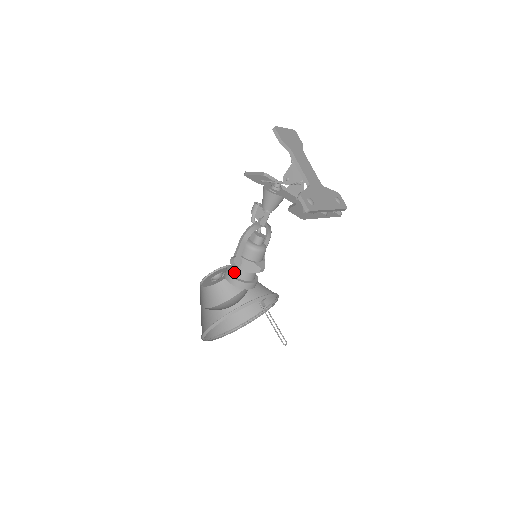
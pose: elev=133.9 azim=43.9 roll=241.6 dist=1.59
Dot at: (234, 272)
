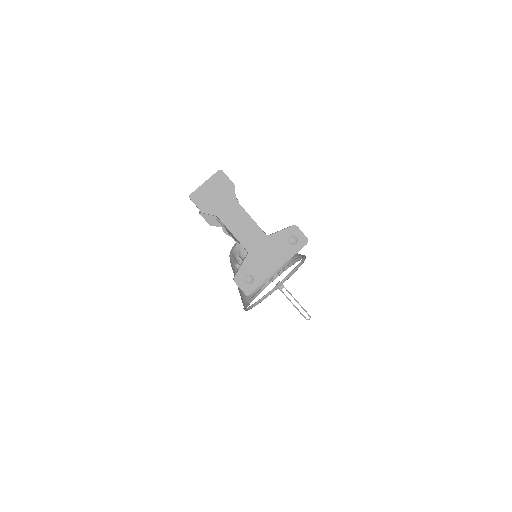
Dot at: occluded
